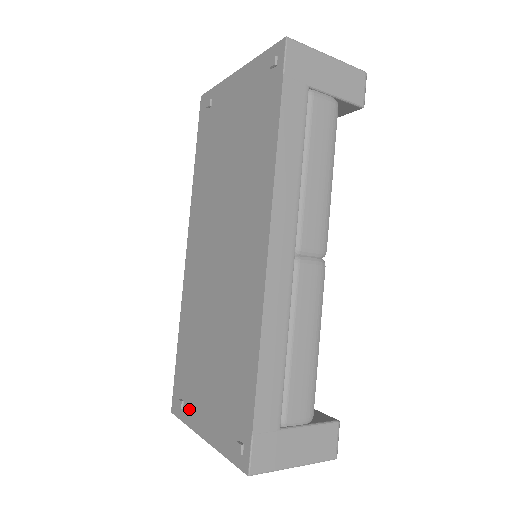
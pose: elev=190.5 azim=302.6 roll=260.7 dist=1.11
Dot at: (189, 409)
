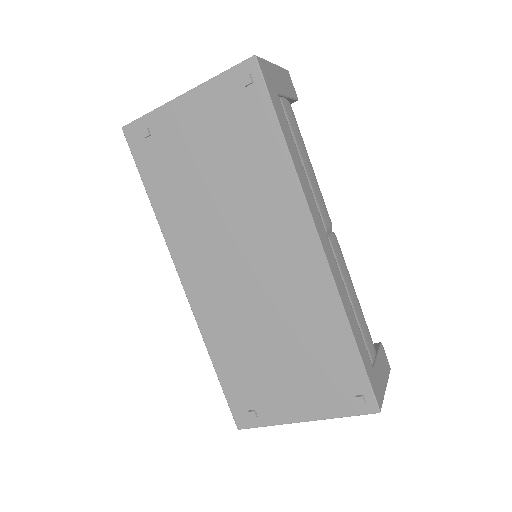
Dot at: (268, 411)
